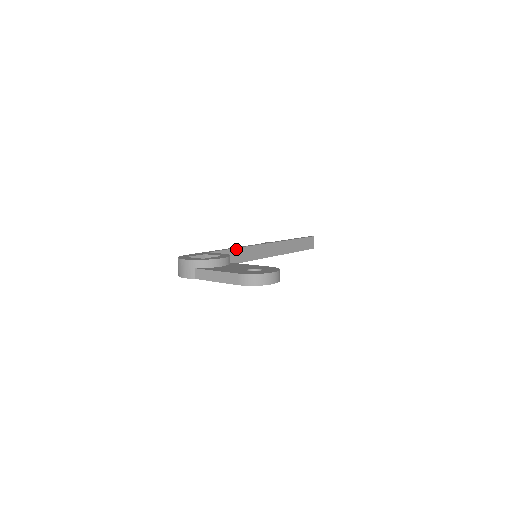
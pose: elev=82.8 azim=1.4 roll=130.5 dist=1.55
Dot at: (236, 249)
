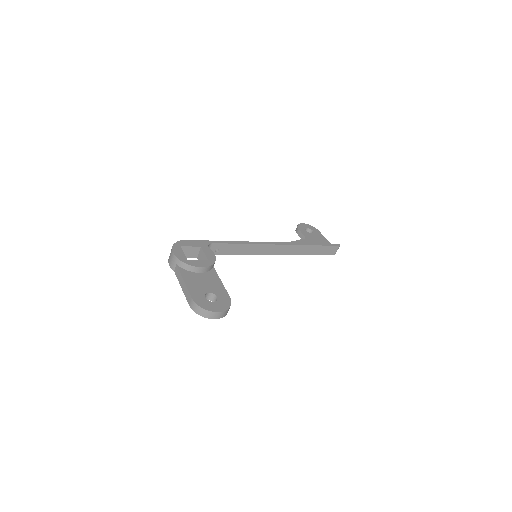
Dot at: (240, 244)
